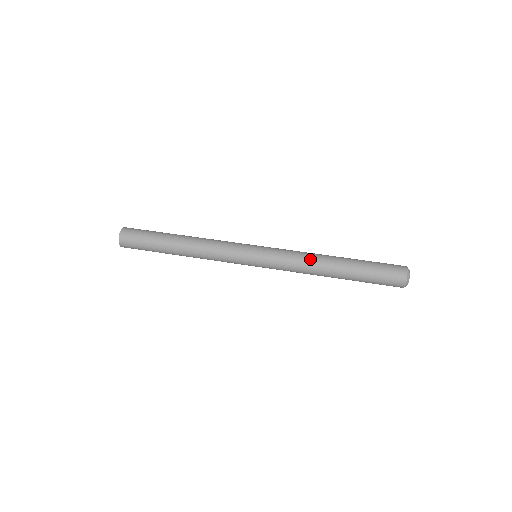
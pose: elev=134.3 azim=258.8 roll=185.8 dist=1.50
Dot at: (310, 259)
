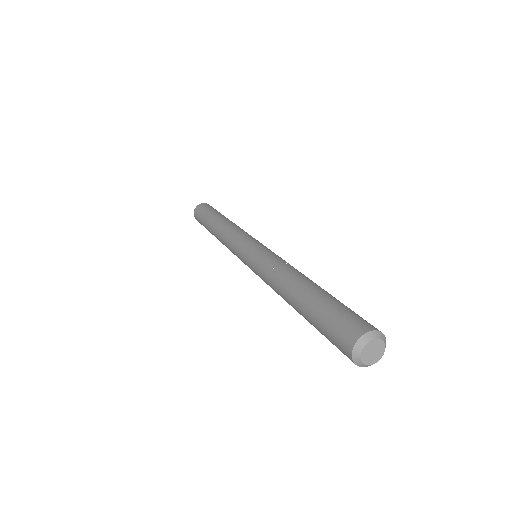
Dot at: (294, 268)
